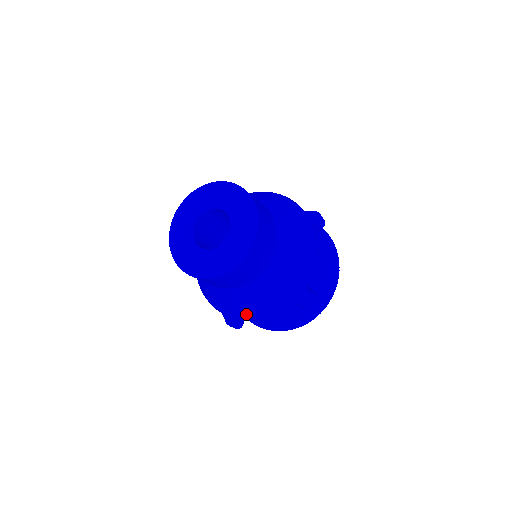
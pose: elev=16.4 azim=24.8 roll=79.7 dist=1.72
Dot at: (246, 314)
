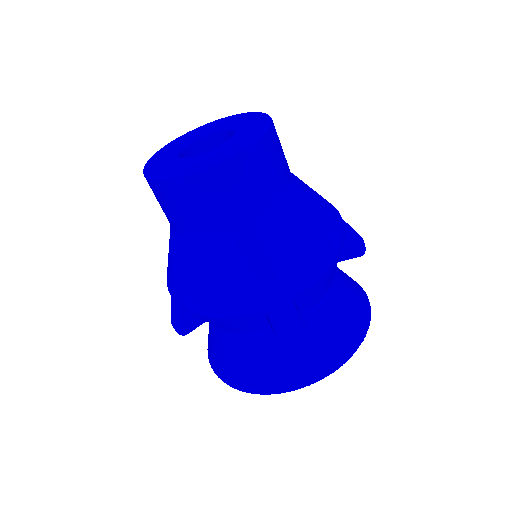
Dot at: (194, 295)
